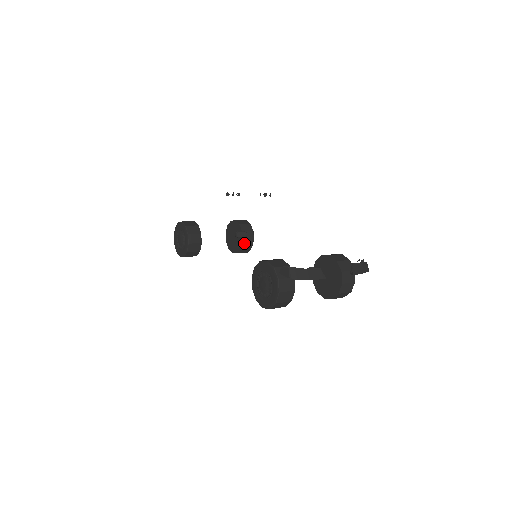
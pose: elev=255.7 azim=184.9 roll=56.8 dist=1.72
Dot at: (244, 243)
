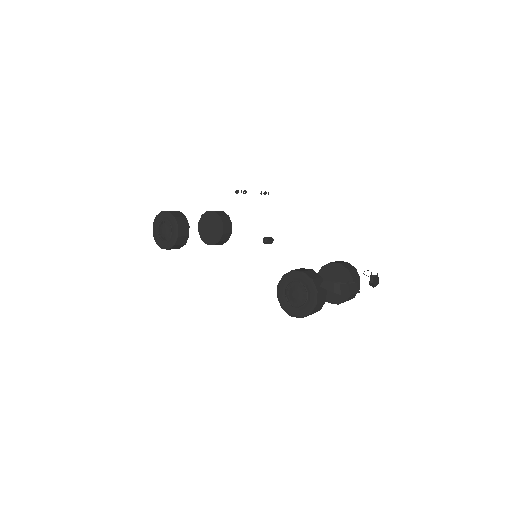
Dot at: (223, 236)
